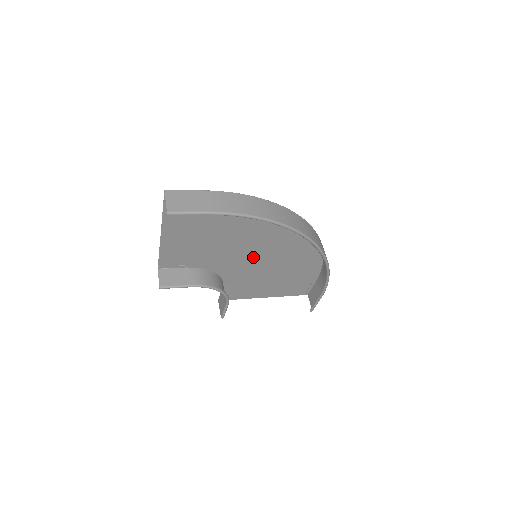
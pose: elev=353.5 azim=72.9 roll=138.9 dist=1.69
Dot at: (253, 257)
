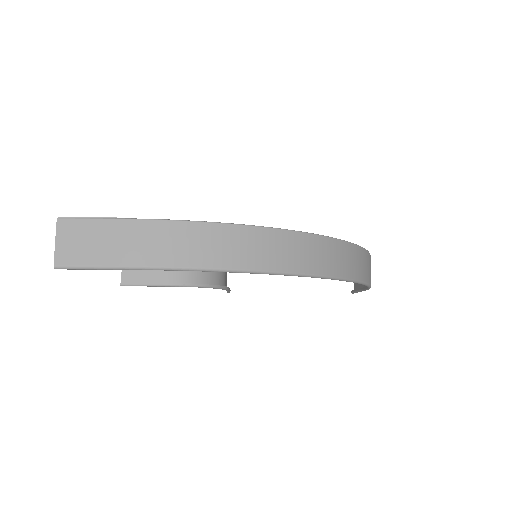
Dot at: occluded
